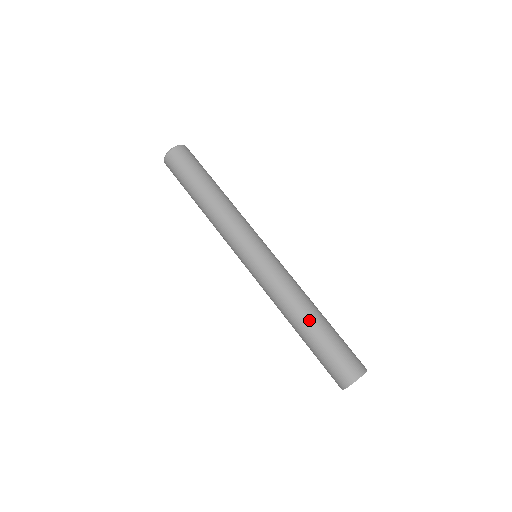
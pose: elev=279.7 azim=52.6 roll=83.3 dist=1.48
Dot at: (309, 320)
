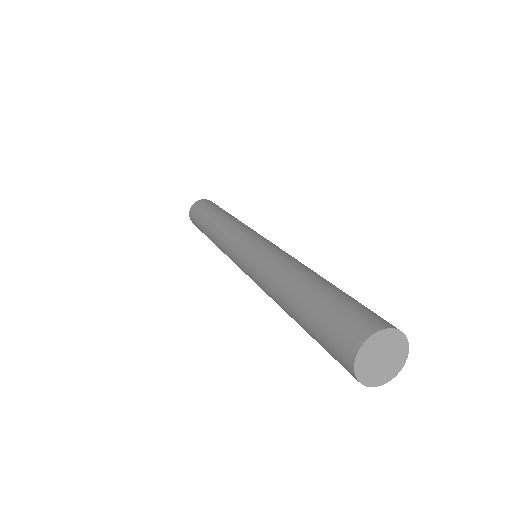
Dot at: (291, 289)
